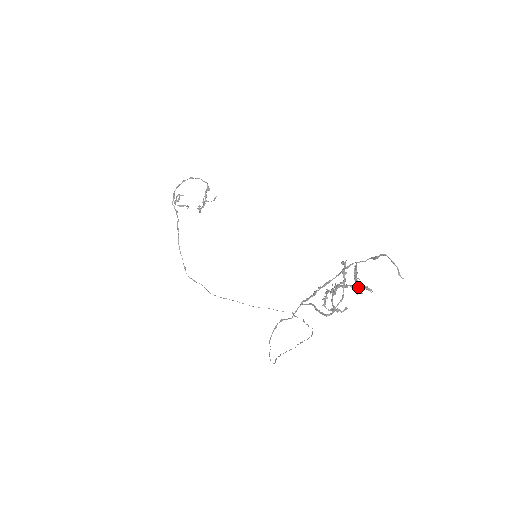
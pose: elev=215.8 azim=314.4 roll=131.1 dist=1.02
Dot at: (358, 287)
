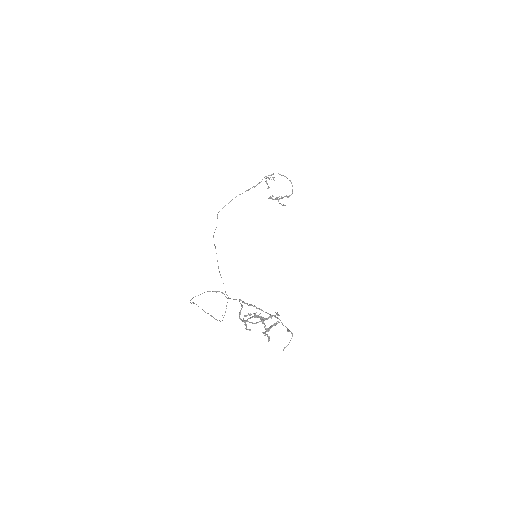
Dot at: (267, 331)
